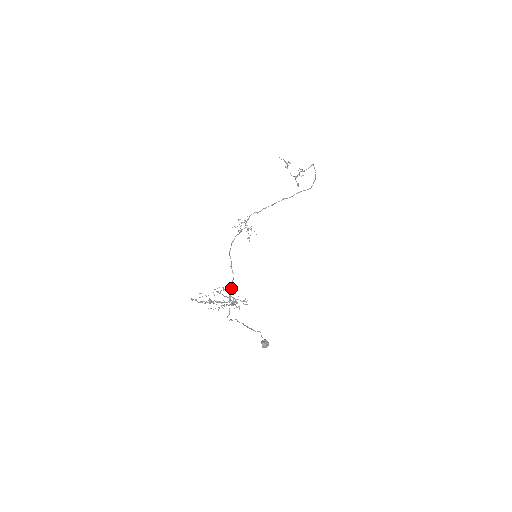
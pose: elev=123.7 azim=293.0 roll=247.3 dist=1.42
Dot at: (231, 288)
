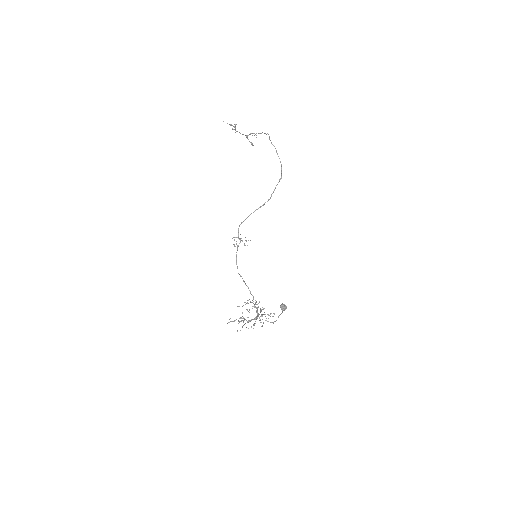
Dot at: (255, 304)
